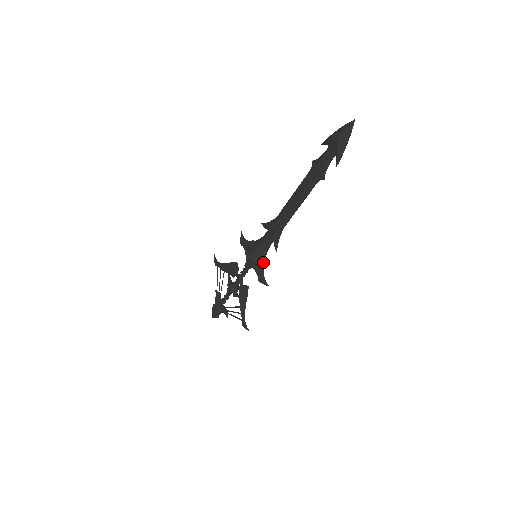
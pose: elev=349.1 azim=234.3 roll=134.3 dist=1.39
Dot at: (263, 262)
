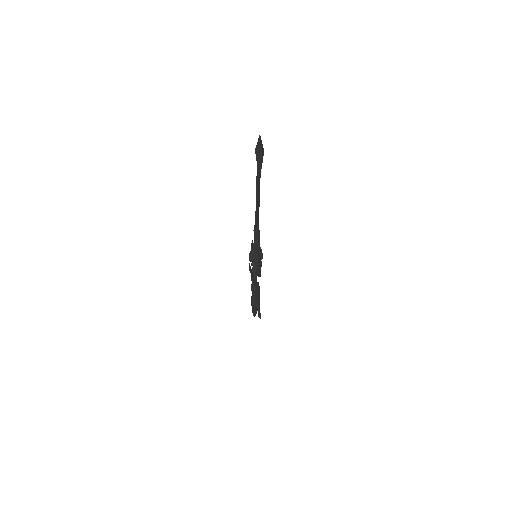
Dot at: (257, 259)
